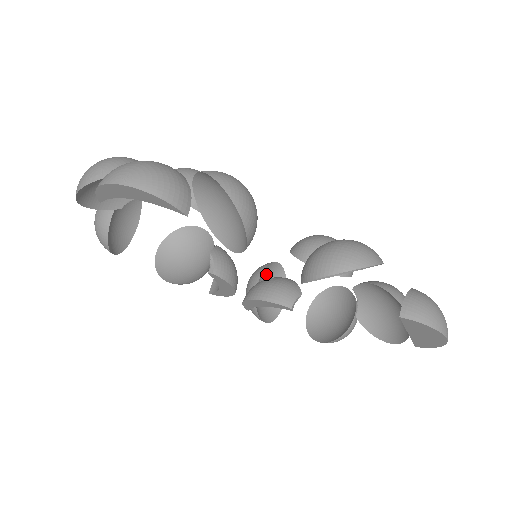
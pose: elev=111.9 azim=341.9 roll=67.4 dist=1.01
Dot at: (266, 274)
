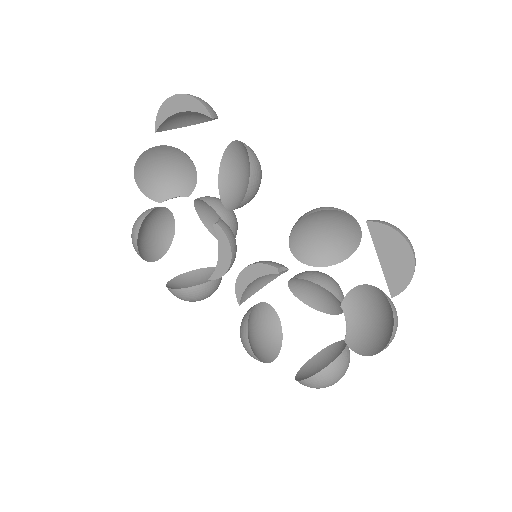
Dot at: (263, 318)
